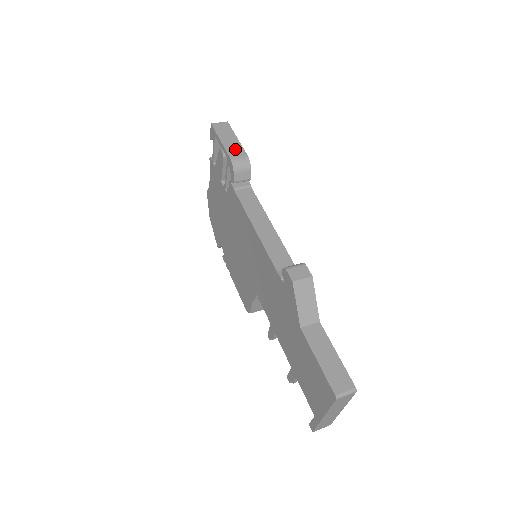
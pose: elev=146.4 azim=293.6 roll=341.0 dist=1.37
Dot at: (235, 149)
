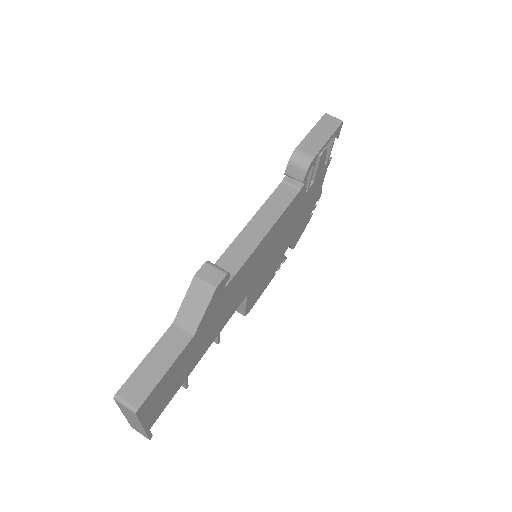
Dot at: (312, 144)
